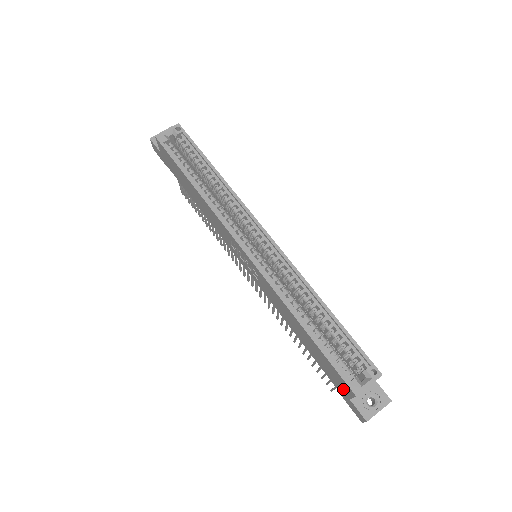
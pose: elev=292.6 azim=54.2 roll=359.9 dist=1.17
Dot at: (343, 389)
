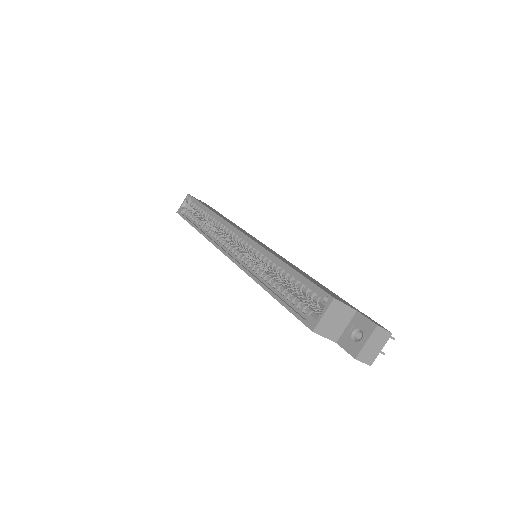
Dot at: occluded
